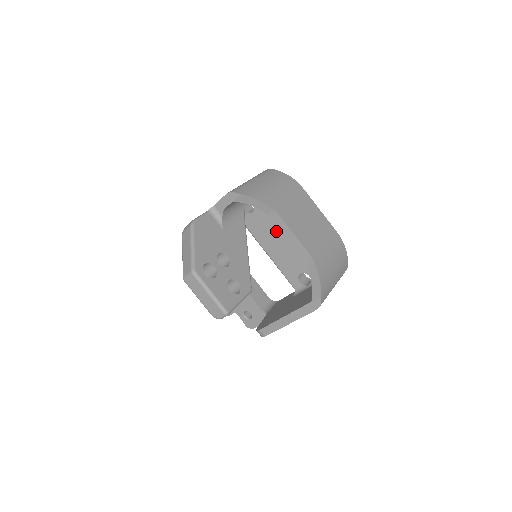
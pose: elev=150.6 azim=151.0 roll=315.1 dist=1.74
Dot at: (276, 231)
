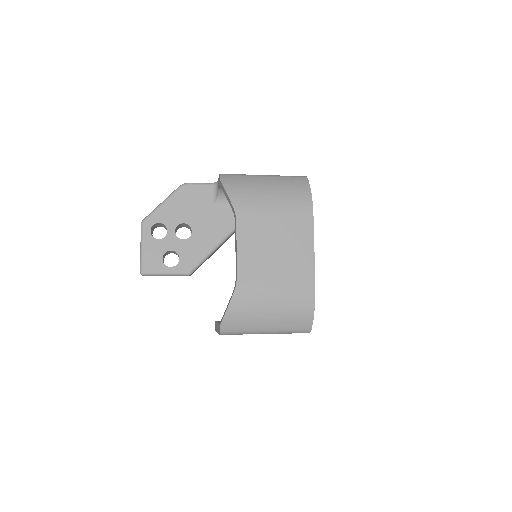
Dot at: occluded
